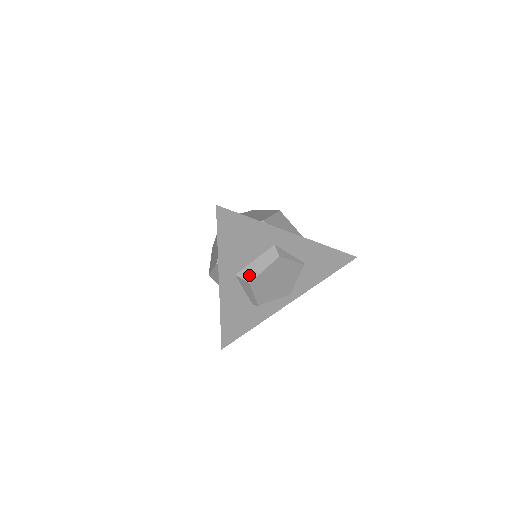
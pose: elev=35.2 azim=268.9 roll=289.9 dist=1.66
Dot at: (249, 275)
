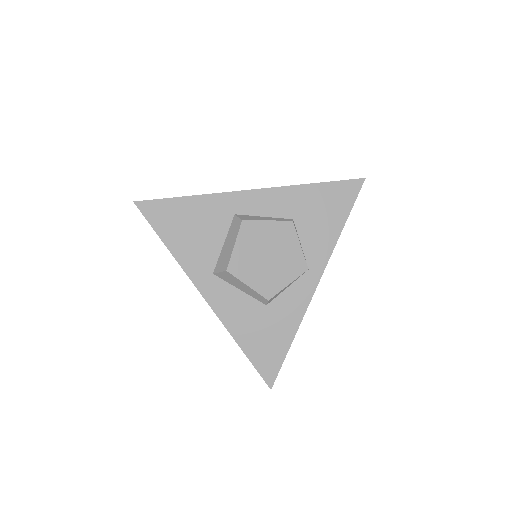
Dot at: (223, 263)
